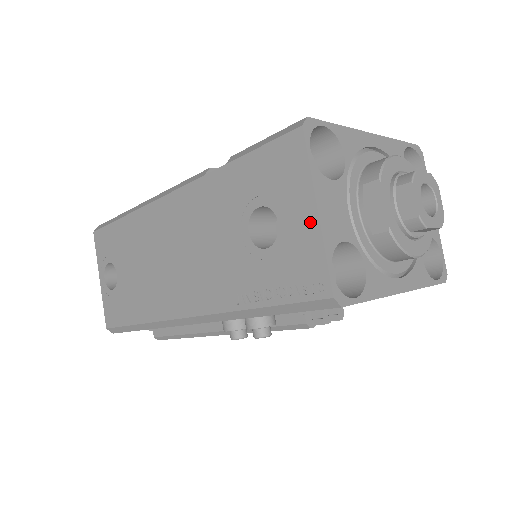
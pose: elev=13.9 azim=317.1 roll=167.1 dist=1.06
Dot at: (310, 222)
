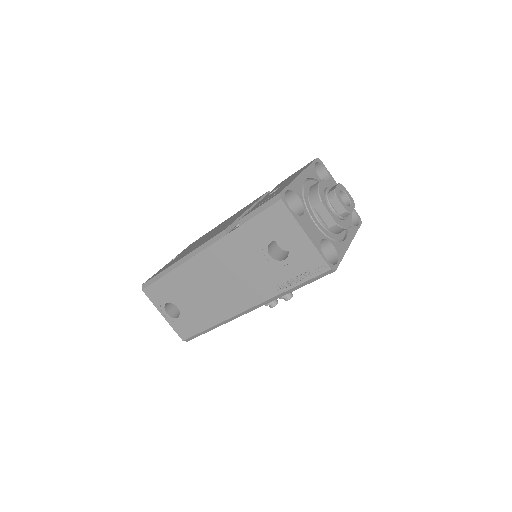
Dot at: (305, 241)
